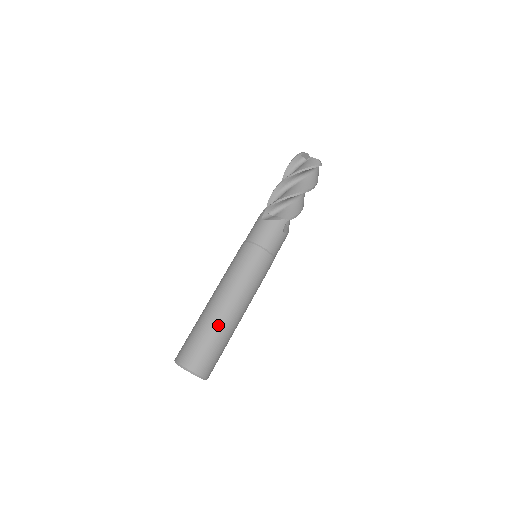
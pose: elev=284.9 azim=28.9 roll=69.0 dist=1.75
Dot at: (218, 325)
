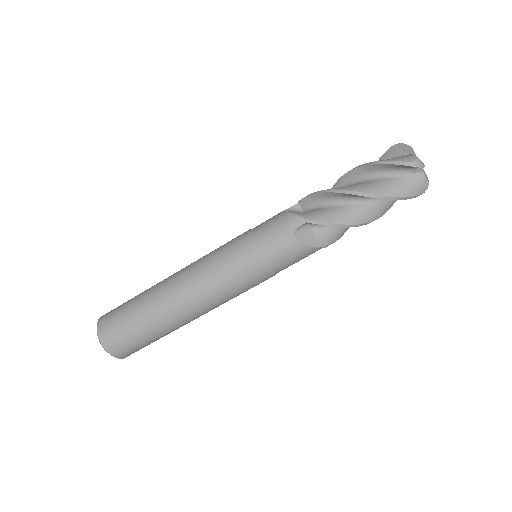
Dot at: (168, 329)
